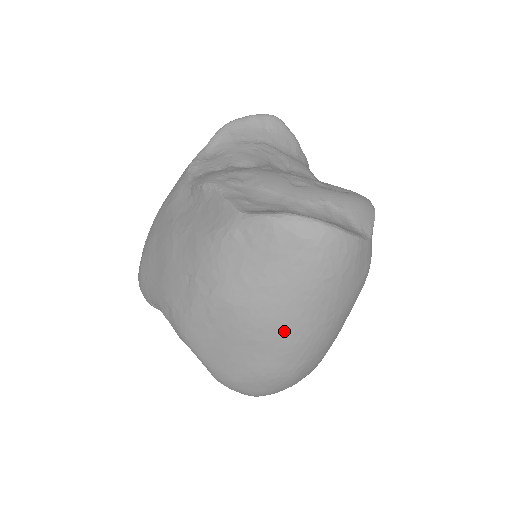
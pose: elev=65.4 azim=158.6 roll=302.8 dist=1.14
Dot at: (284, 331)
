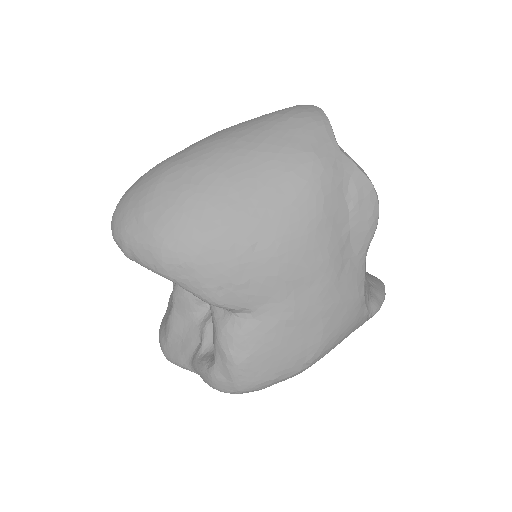
Dot at: (214, 134)
